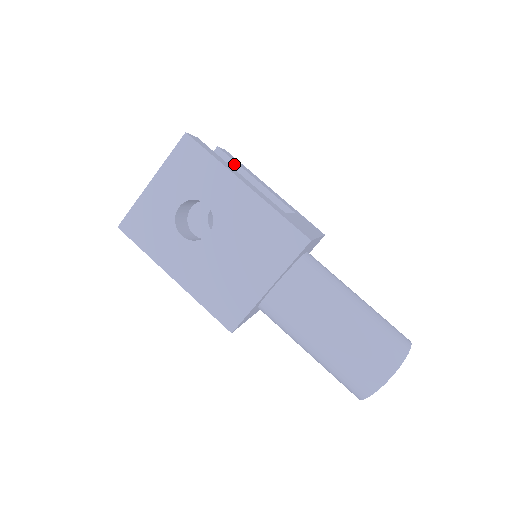
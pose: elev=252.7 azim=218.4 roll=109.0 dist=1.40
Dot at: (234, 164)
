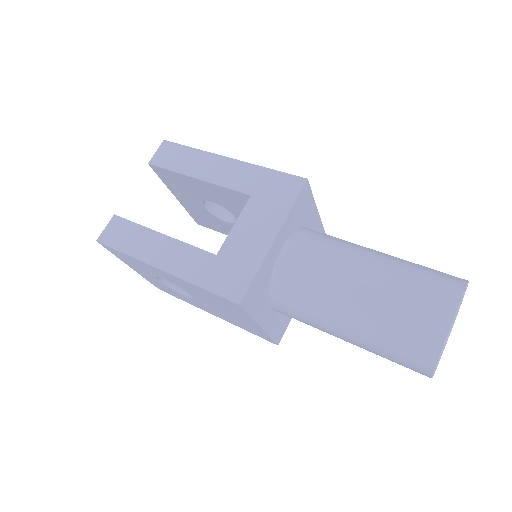
Dot at: (172, 173)
